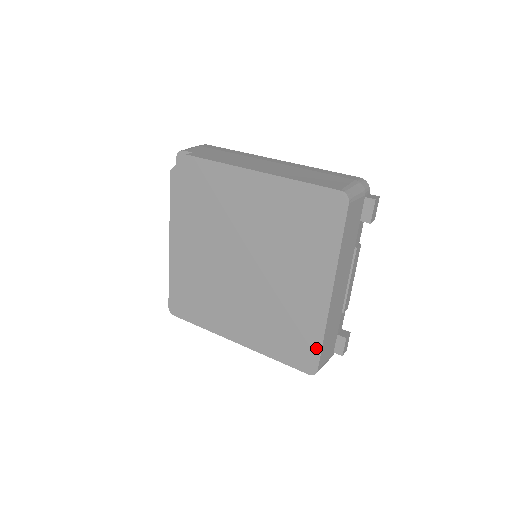
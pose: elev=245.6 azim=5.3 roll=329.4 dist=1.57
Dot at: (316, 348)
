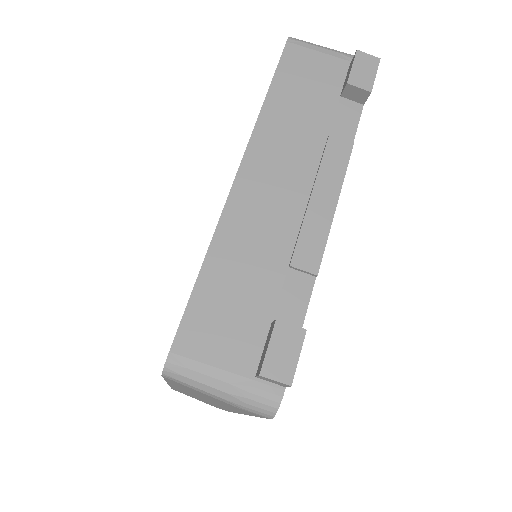
Dot at: (190, 298)
